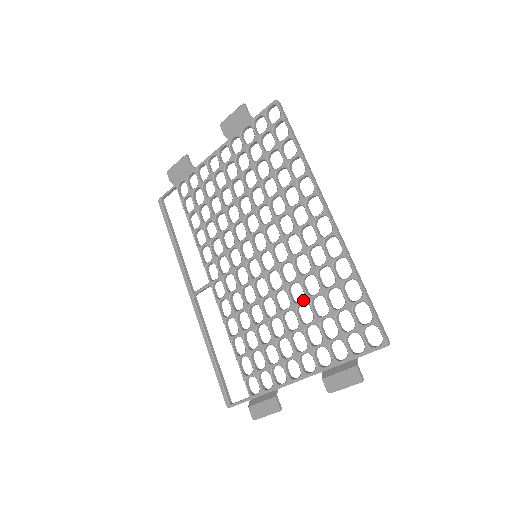
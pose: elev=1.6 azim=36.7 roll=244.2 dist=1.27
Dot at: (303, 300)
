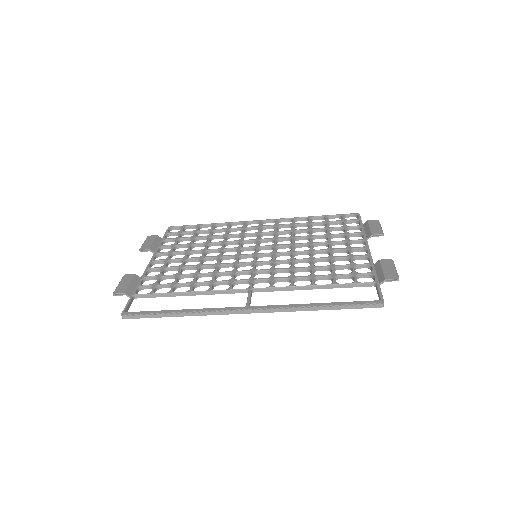
Dot at: (309, 237)
